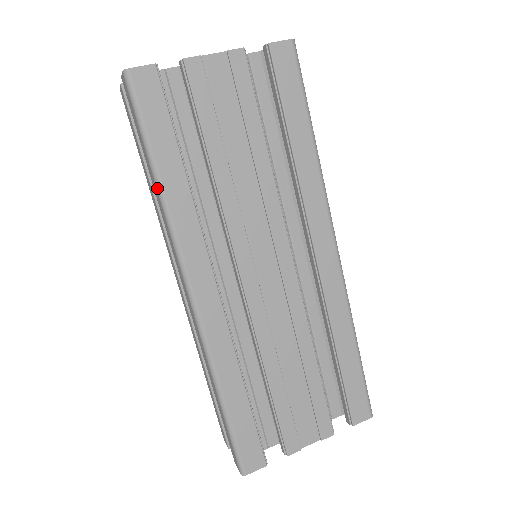
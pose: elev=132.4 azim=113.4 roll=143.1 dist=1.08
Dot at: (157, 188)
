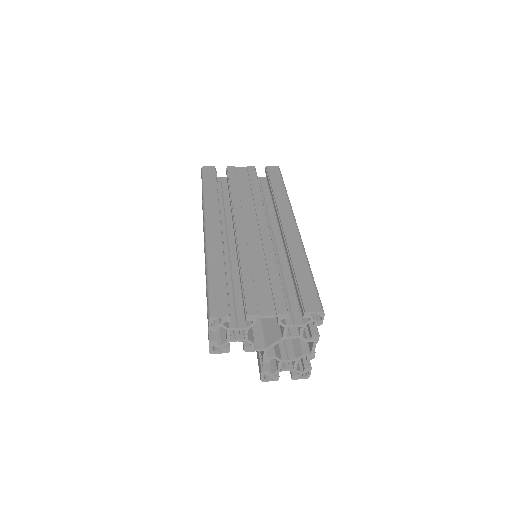
Dot at: (203, 195)
